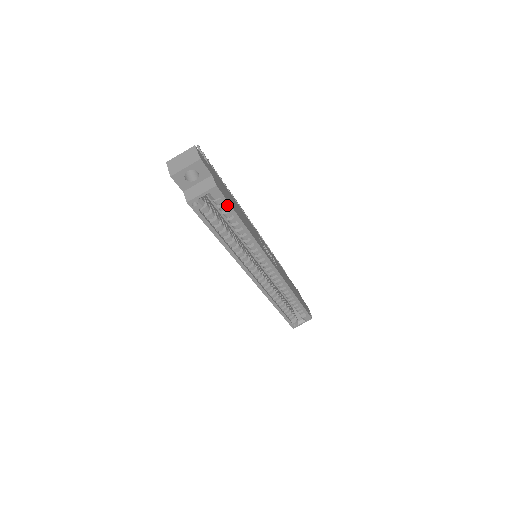
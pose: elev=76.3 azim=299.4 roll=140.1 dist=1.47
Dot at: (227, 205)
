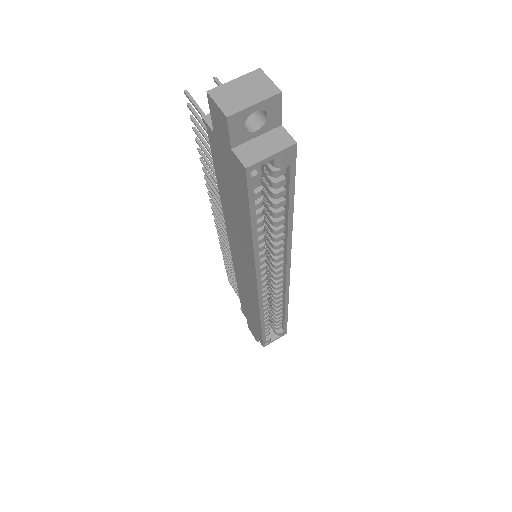
Dot at: (291, 179)
